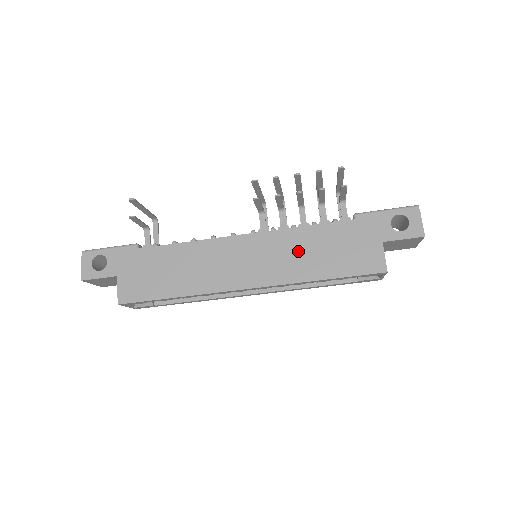
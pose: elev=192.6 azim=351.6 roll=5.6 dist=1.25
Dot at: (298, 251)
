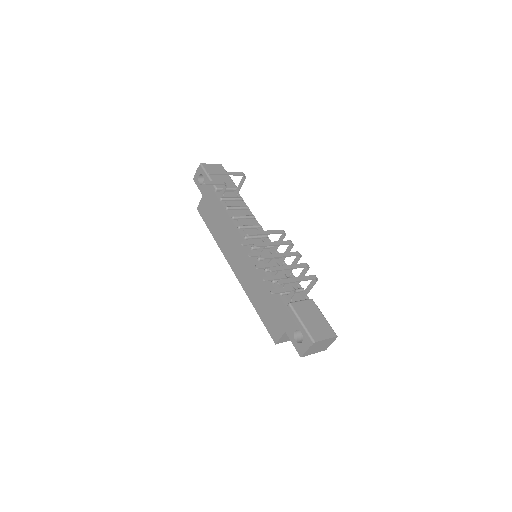
Dot at: (257, 283)
